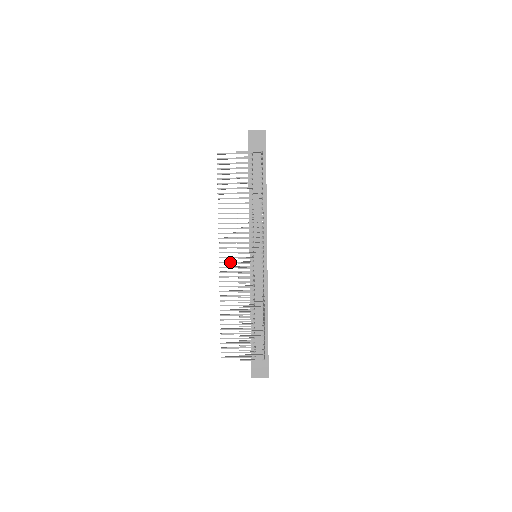
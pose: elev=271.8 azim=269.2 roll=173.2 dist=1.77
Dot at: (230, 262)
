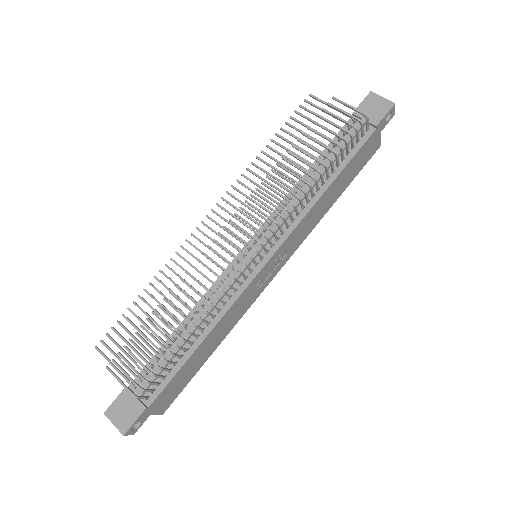
Dot at: (214, 231)
